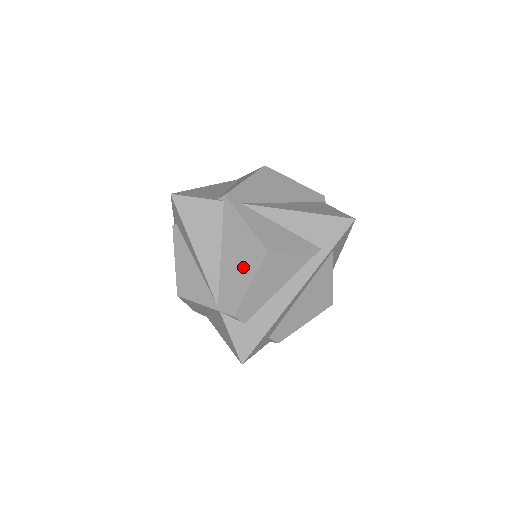
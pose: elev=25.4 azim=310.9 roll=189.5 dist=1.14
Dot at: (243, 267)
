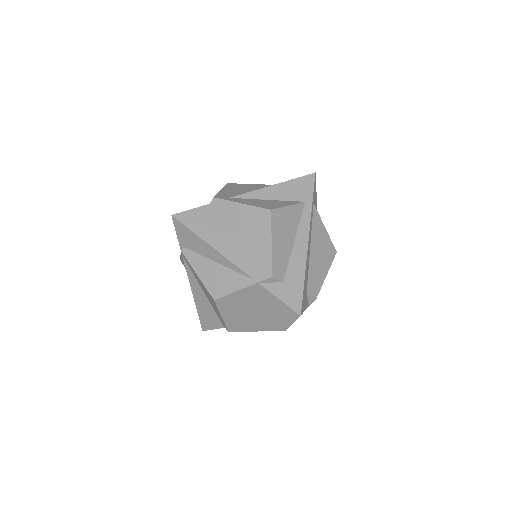
Dot at: (258, 235)
